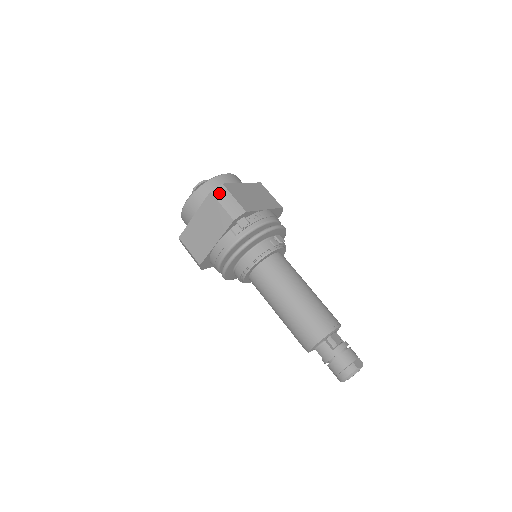
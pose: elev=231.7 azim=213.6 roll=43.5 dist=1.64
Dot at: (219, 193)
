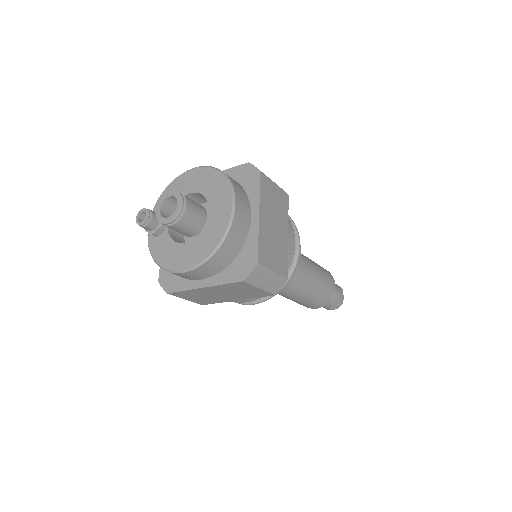
Dot at: (255, 278)
